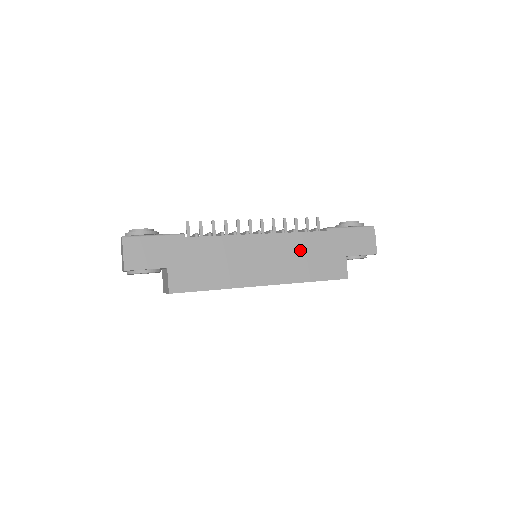
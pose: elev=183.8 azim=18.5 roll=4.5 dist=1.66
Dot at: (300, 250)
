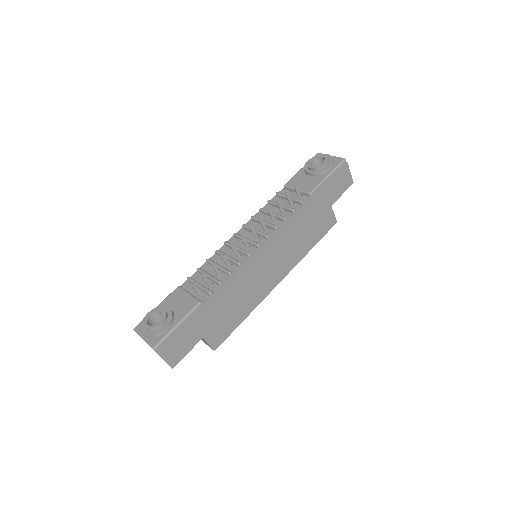
Dot at: (296, 233)
